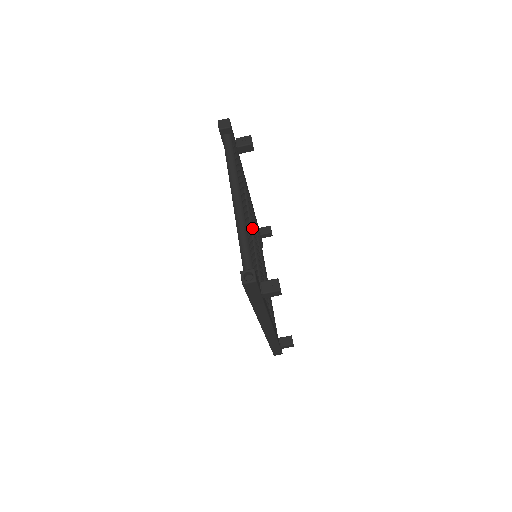
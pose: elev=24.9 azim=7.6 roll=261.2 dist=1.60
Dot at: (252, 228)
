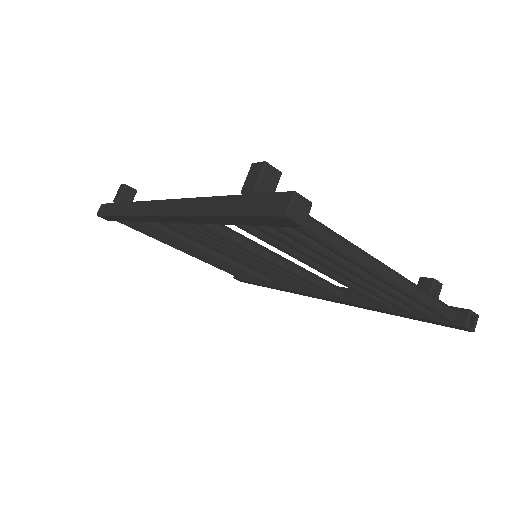
Dot at: (257, 244)
